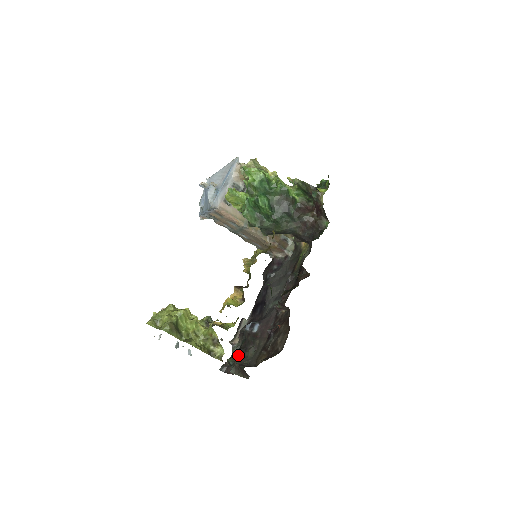
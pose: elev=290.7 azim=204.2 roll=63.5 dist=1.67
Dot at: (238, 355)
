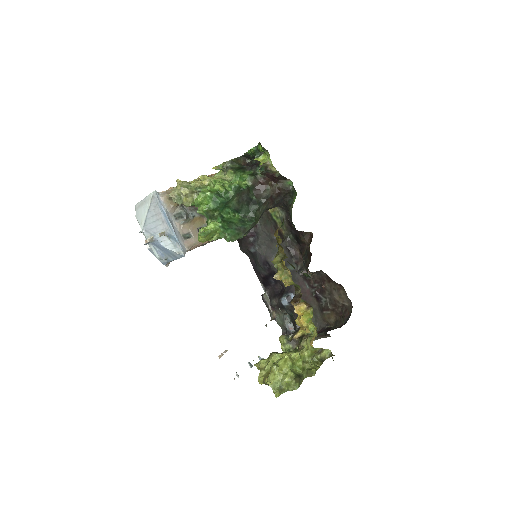
Dot at: occluded
